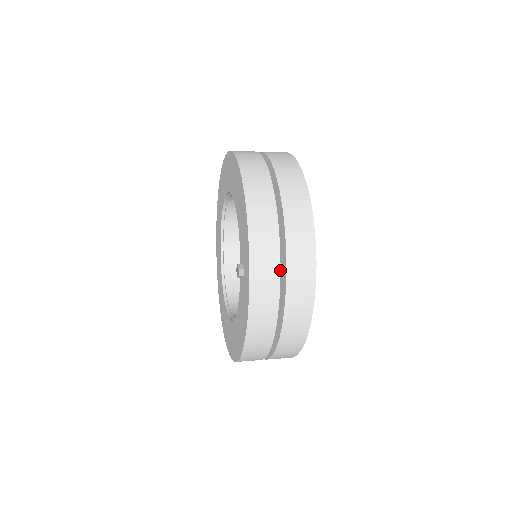
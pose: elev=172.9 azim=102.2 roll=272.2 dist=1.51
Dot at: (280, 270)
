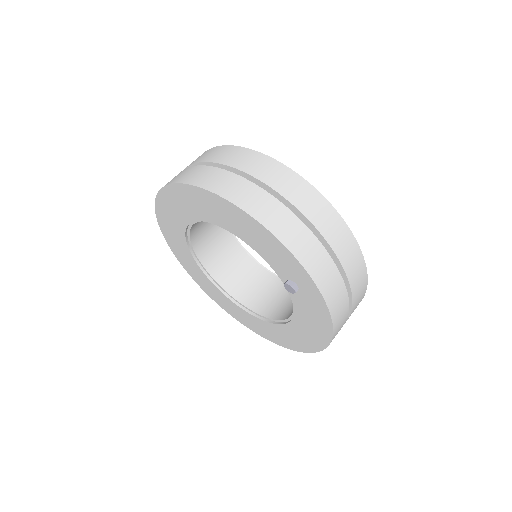
Dot at: (333, 261)
